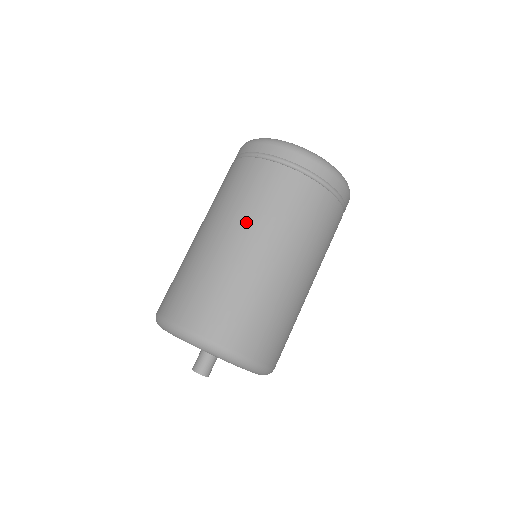
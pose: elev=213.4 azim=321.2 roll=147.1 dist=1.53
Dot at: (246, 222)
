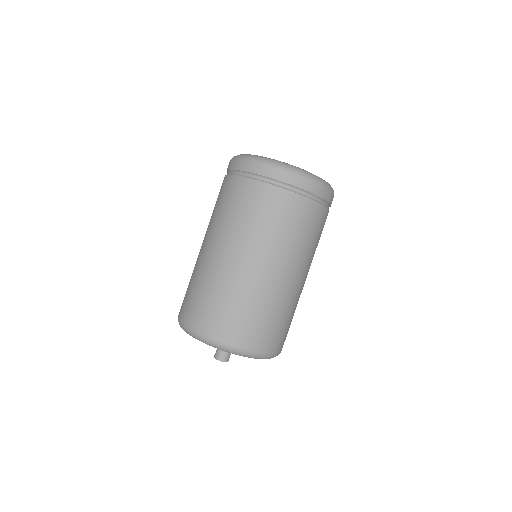
Dot at: (216, 231)
